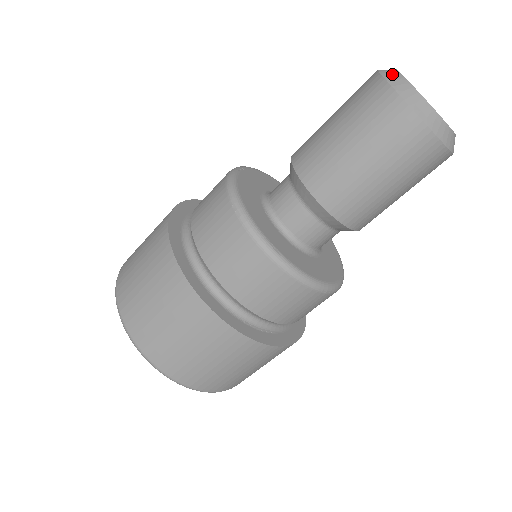
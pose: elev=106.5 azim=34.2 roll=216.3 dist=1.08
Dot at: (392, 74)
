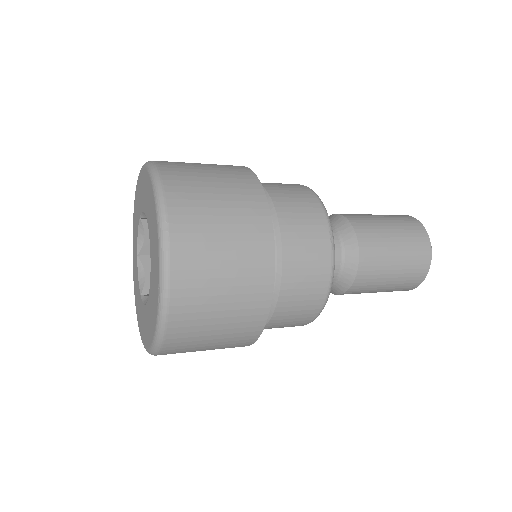
Dot at: occluded
